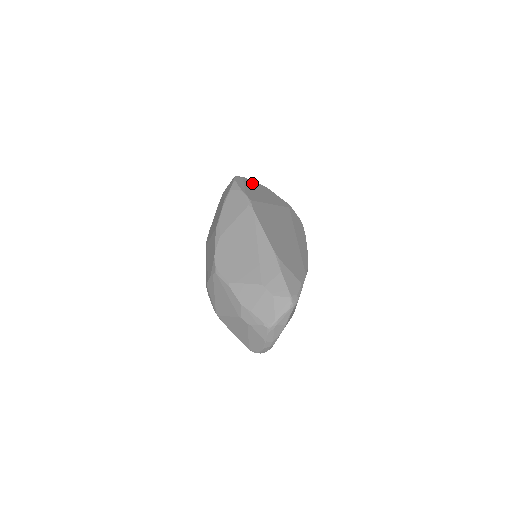
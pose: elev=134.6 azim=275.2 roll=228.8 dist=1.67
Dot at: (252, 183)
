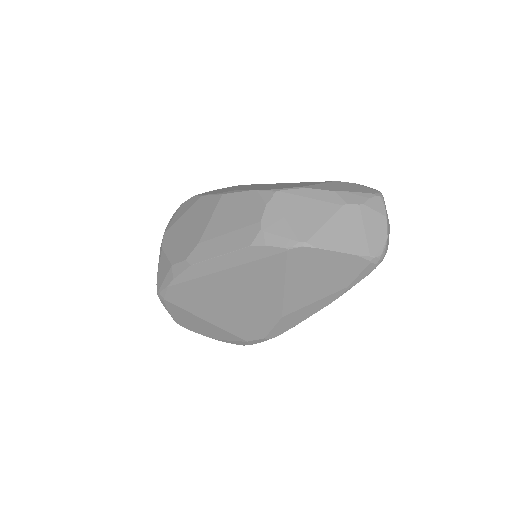
Dot at: occluded
